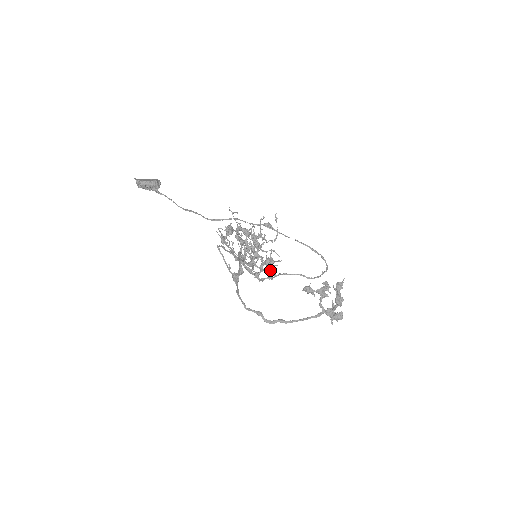
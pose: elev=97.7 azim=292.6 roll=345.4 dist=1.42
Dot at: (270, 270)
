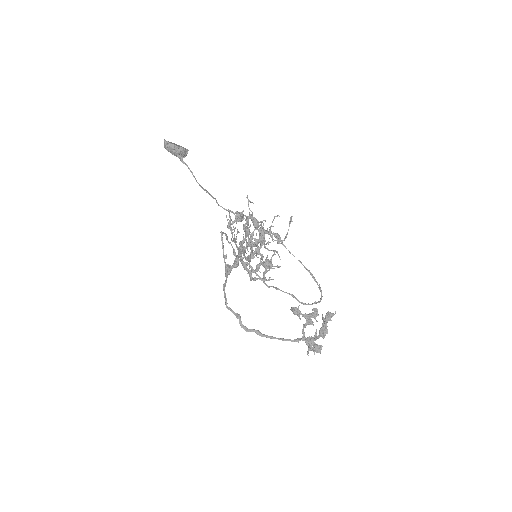
Dot at: (266, 271)
